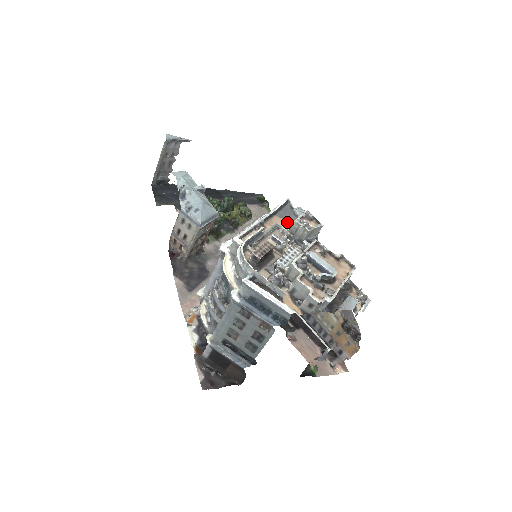
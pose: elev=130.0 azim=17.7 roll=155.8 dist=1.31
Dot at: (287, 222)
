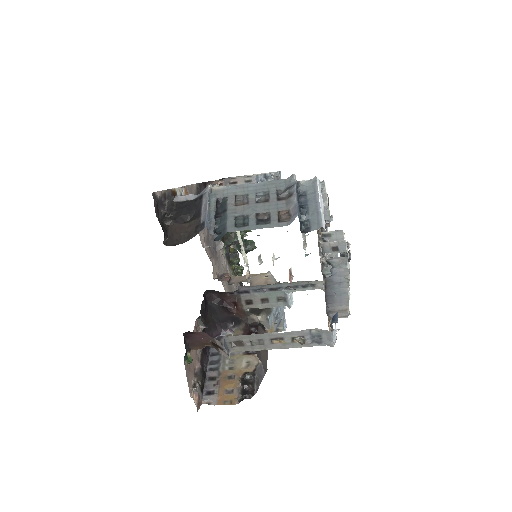
Dot at: occluded
